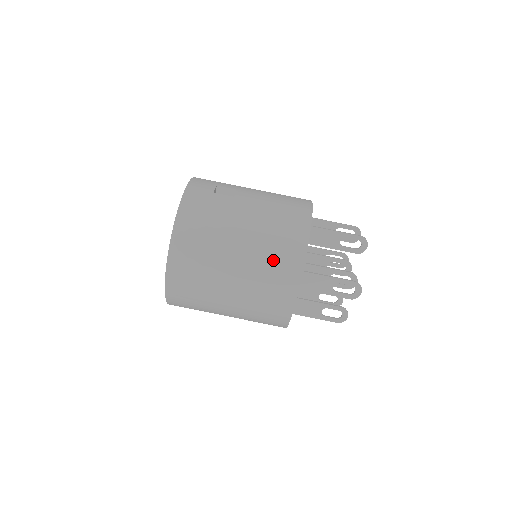
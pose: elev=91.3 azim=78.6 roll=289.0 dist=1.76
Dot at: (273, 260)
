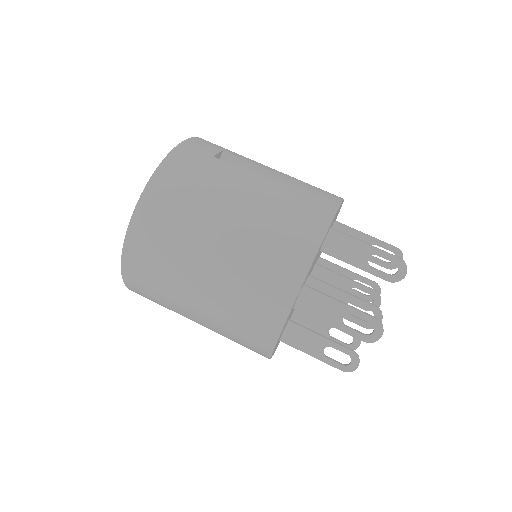
Dot at: (265, 259)
